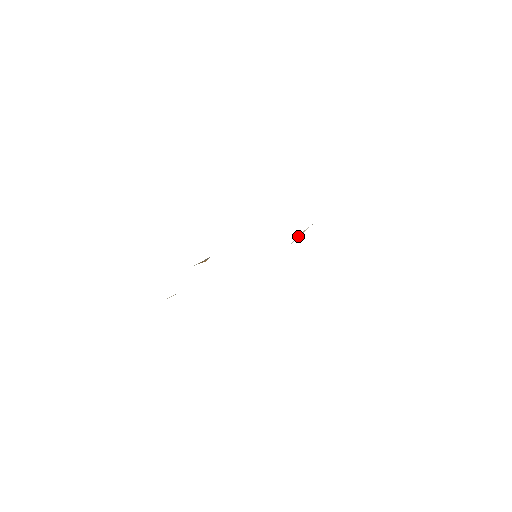
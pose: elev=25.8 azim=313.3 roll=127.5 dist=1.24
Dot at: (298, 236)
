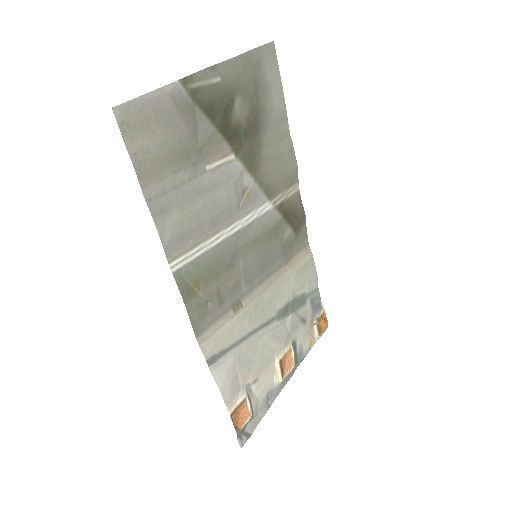
Dot at: (243, 199)
